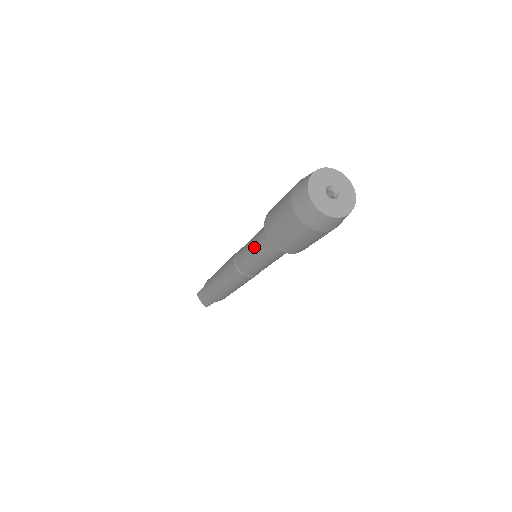
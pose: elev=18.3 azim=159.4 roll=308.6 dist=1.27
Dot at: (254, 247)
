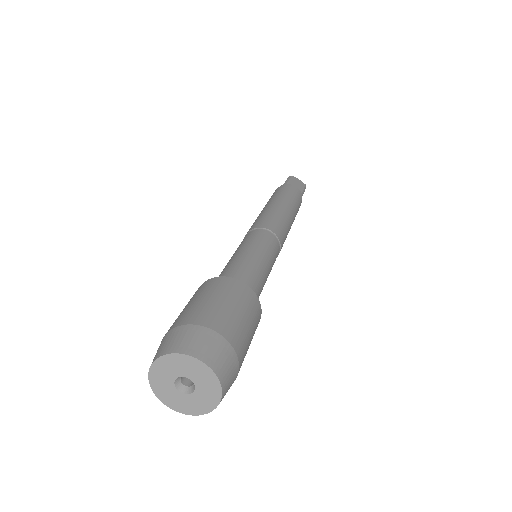
Dot at: occluded
